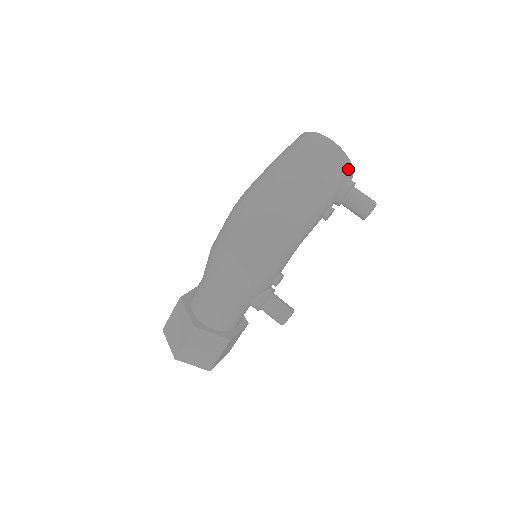
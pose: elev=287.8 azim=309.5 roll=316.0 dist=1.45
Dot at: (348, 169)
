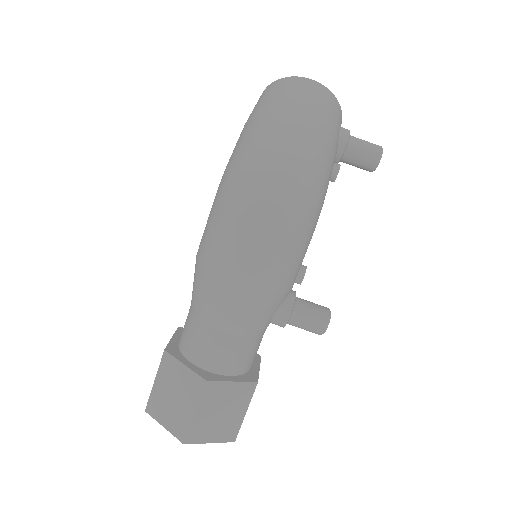
Dot at: (339, 113)
